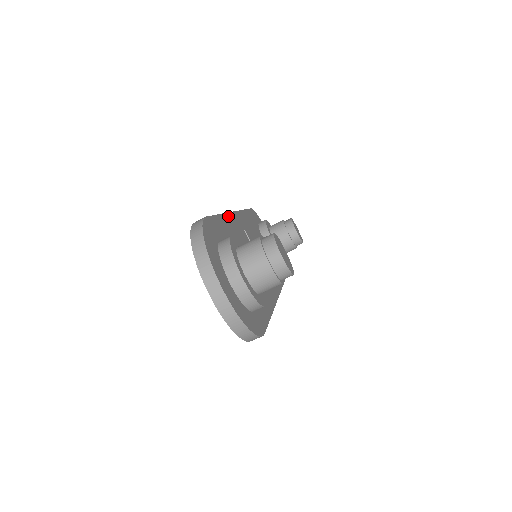
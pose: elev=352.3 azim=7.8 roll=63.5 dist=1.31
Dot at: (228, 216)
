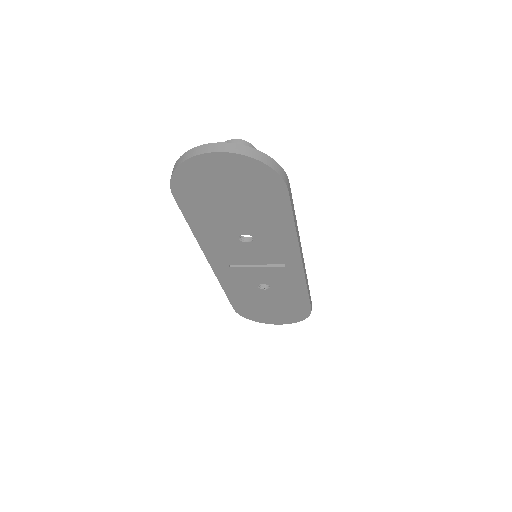
Dot at: occluded
